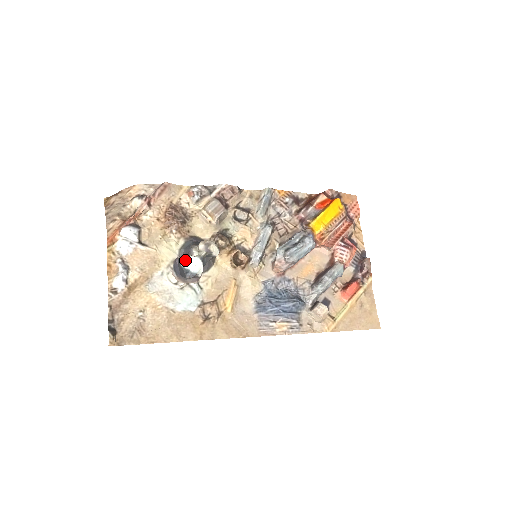
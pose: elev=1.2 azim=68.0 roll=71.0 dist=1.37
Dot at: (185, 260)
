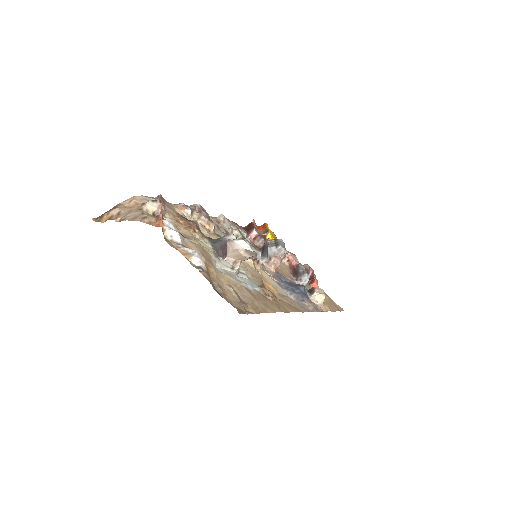
Dot at: occluded
